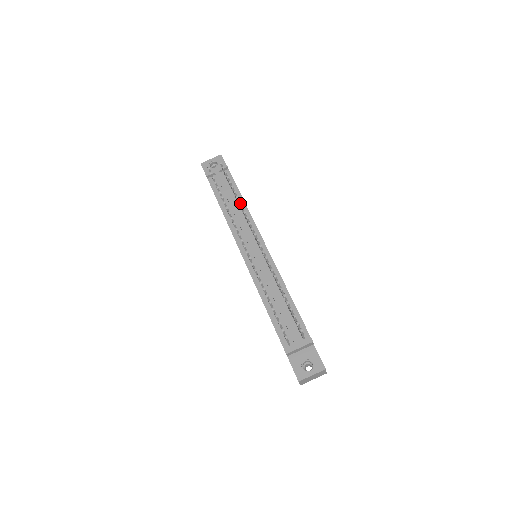
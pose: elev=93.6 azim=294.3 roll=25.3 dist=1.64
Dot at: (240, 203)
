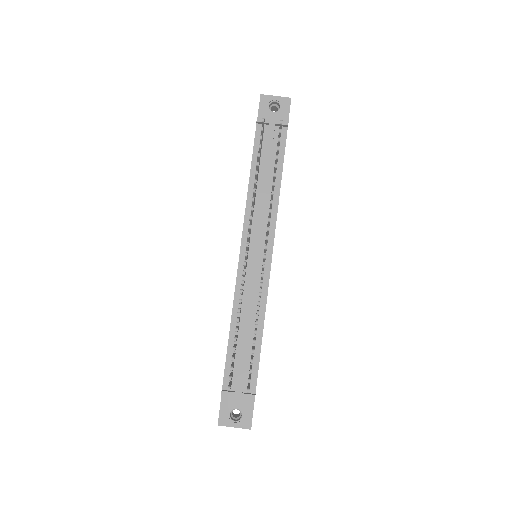
Dot at: (272, 194)
